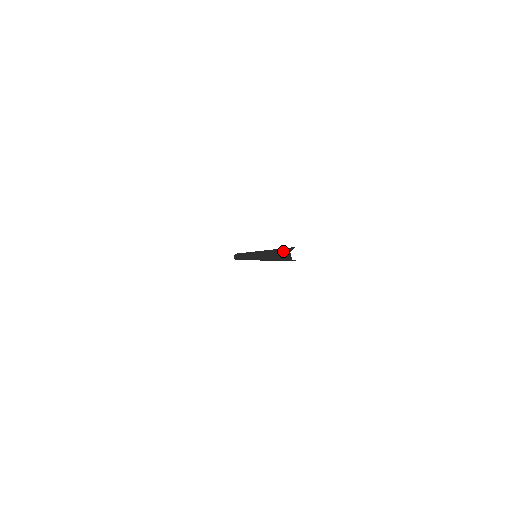
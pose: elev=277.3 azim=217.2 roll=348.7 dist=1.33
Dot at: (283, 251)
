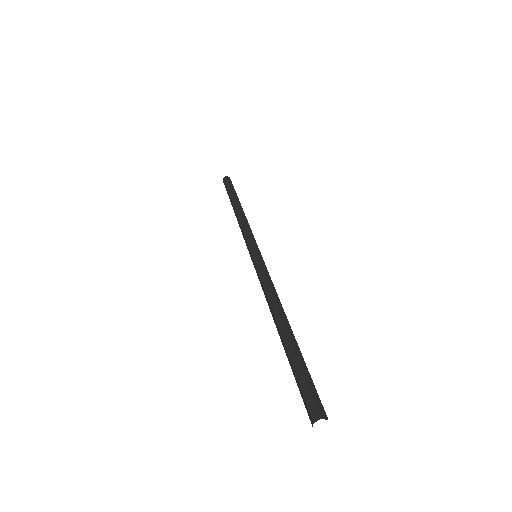
Dot at: (302, 386)
